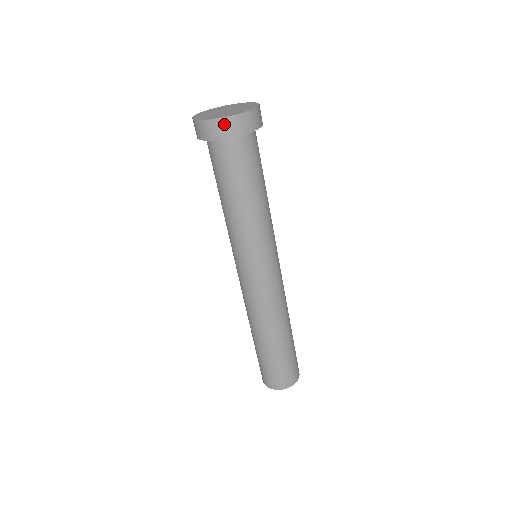
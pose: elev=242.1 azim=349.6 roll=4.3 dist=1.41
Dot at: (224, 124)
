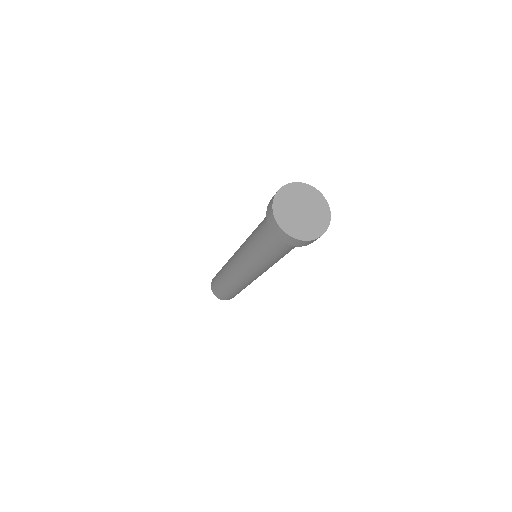
Dot at: (292, 240)
